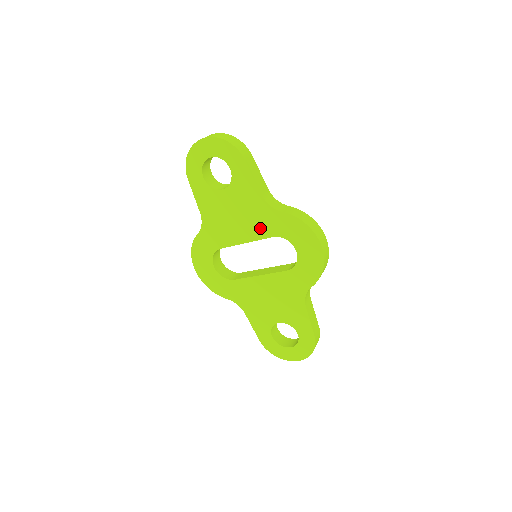
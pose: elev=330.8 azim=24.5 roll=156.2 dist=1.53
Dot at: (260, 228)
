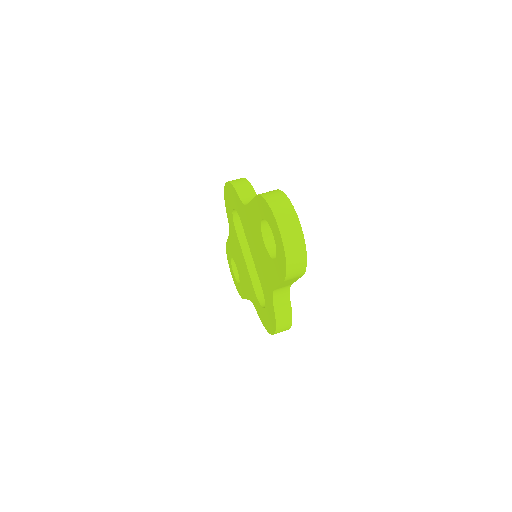
Dot at: (261, 276)
